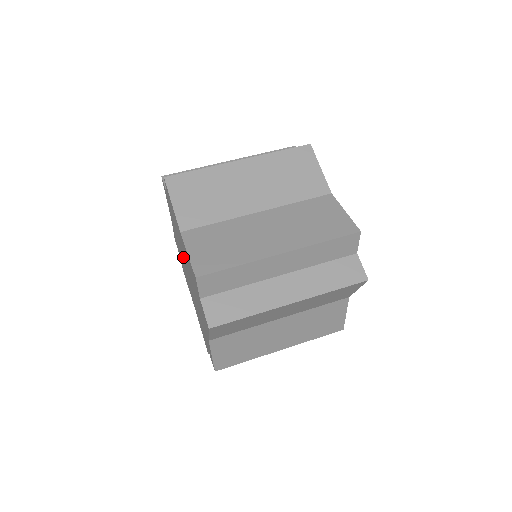
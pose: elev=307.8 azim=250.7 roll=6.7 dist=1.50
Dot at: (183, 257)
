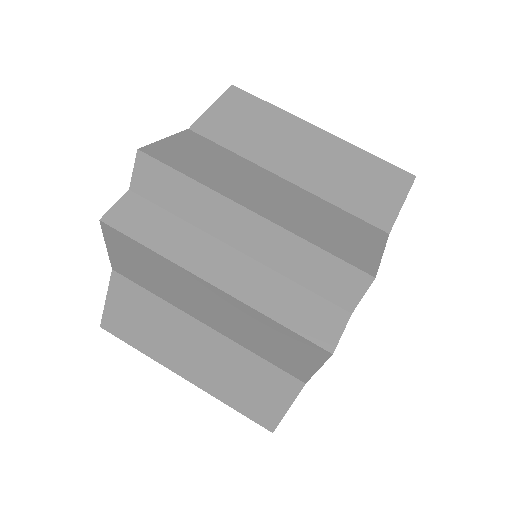
Dot at: occluded
